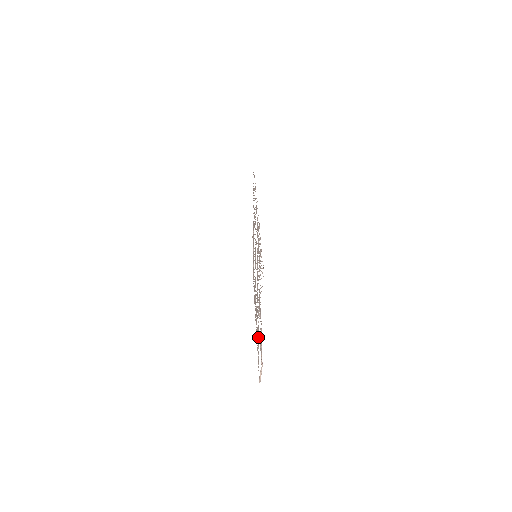
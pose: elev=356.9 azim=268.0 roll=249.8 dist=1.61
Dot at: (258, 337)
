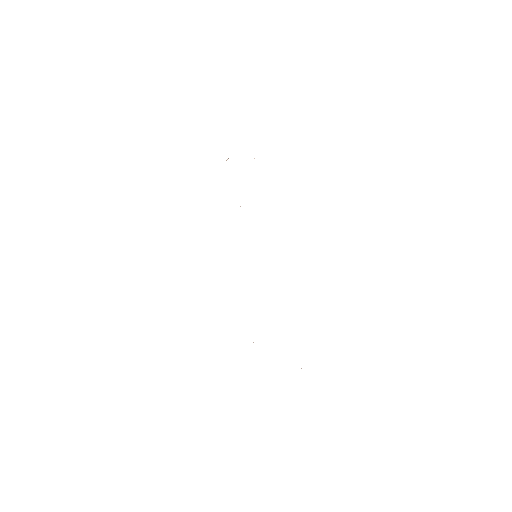
Dot at: occluded
